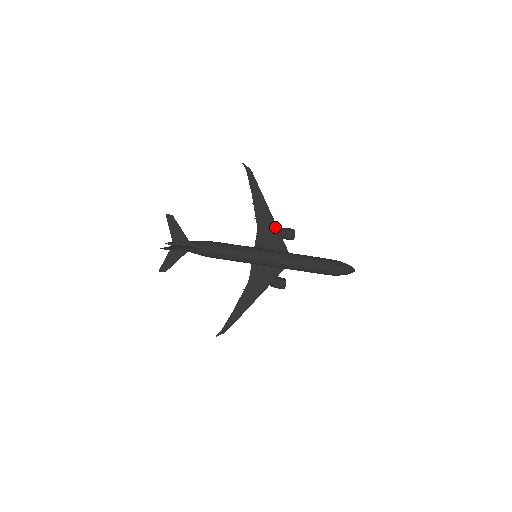
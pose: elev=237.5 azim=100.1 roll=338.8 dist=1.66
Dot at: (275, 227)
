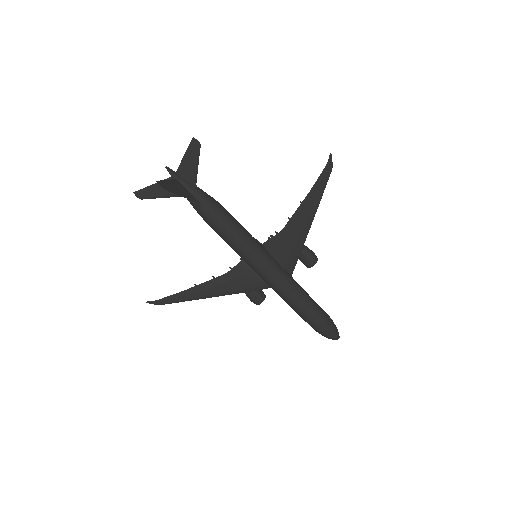
Dot at: (302, 243)
